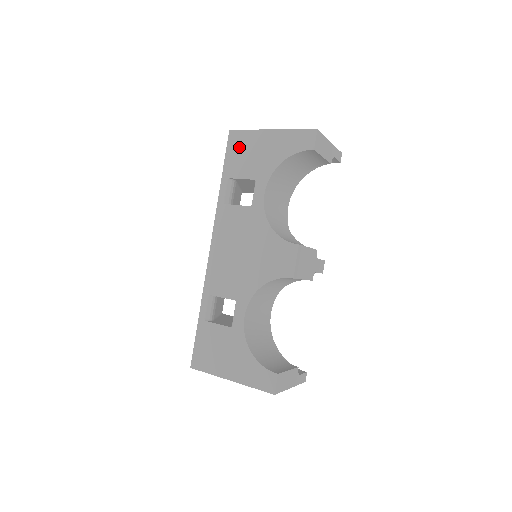
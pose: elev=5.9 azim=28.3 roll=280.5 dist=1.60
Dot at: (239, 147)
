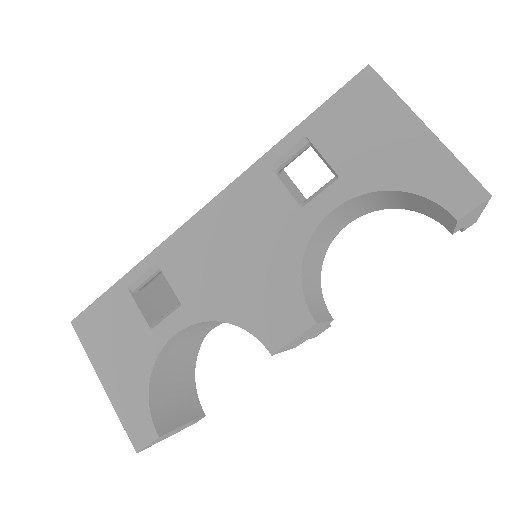
Dot at: (359, 105)
